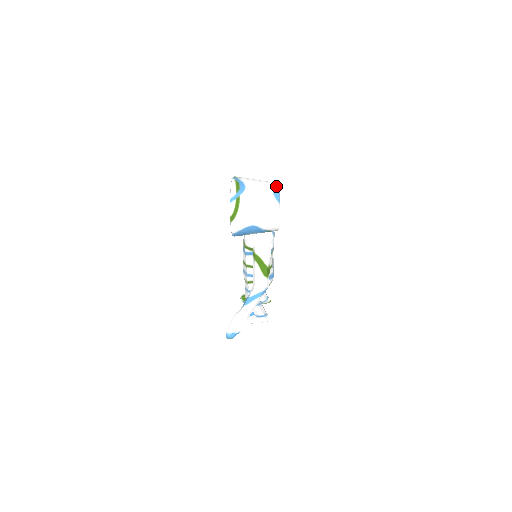
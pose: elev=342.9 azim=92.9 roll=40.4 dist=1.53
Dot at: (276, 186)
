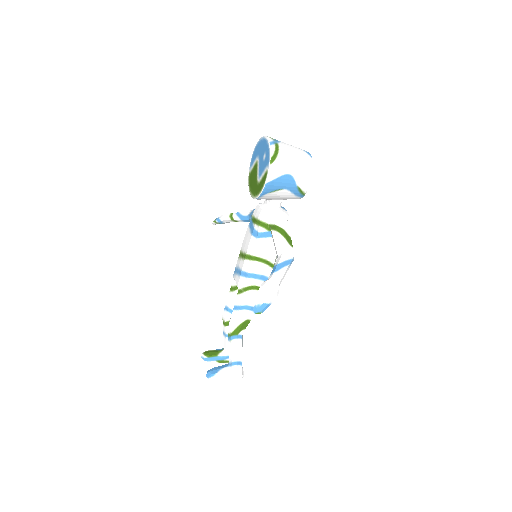
Dot at: occluded
